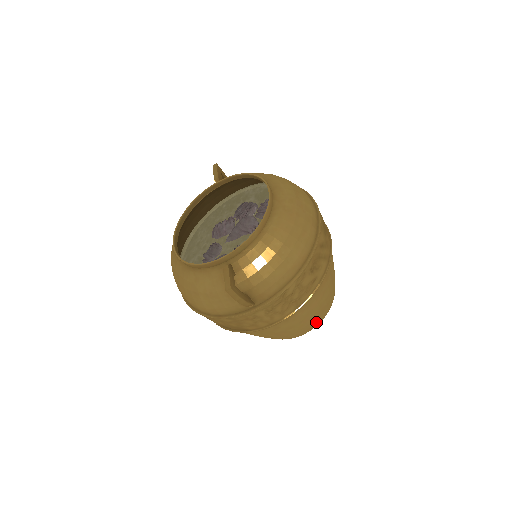
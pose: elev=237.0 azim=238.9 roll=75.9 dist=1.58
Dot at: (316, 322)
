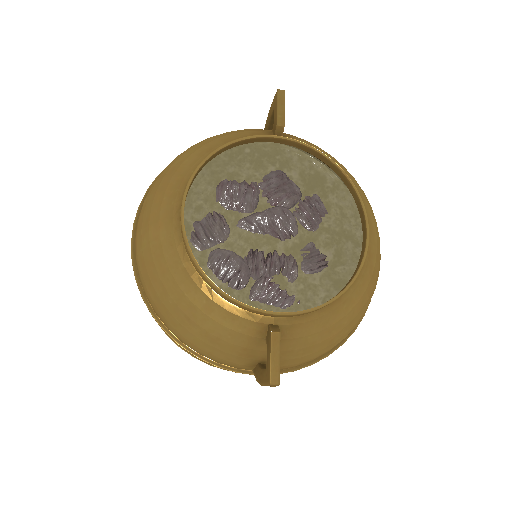
Dot at: occluded
